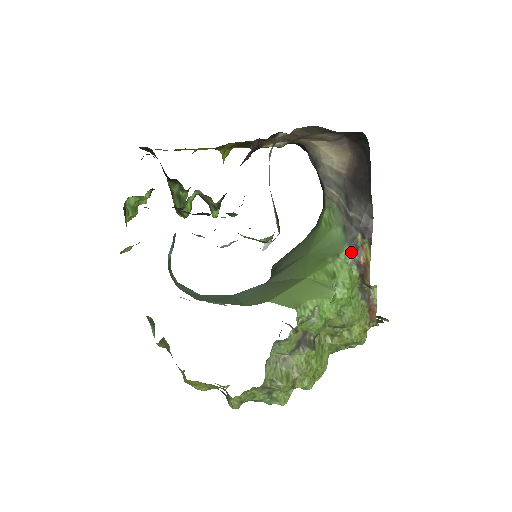
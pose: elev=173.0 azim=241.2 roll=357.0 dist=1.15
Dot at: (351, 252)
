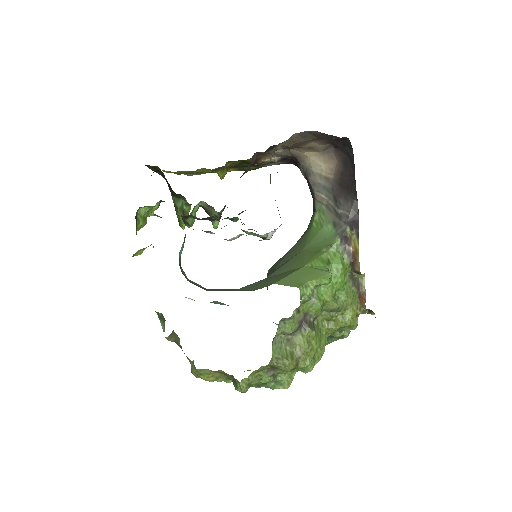
Dot at: (342, 242)
